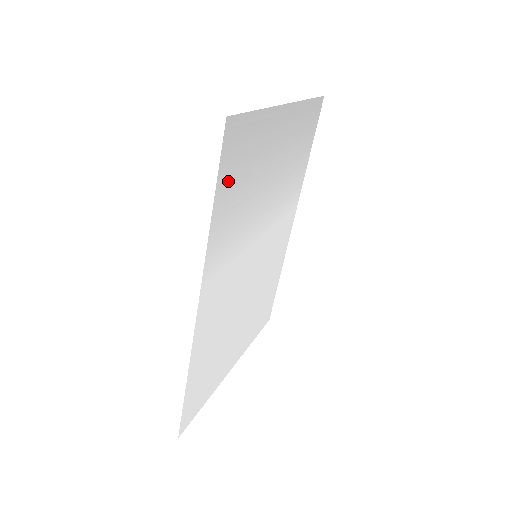
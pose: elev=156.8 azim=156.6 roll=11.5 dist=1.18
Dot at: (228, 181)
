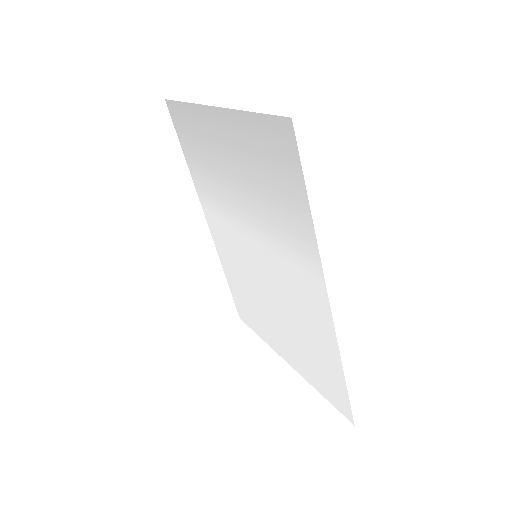
Dot at: (289, 182)
